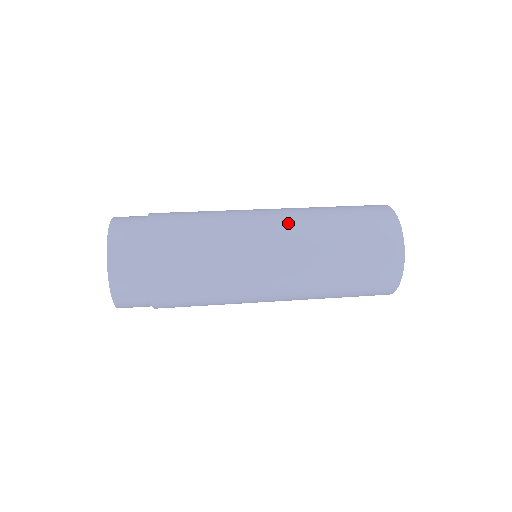
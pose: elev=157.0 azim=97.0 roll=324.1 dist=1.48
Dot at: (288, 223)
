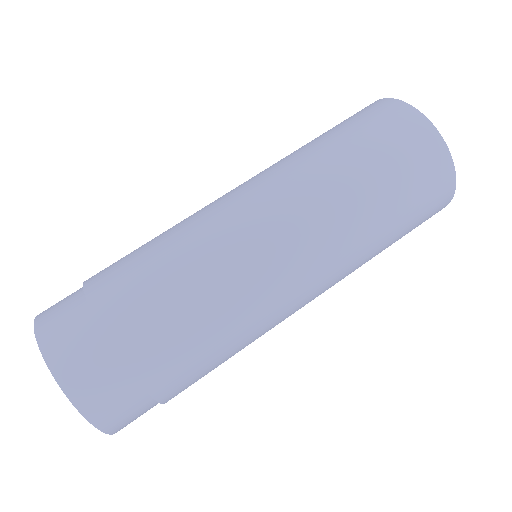
Dot at: (288, 199)
